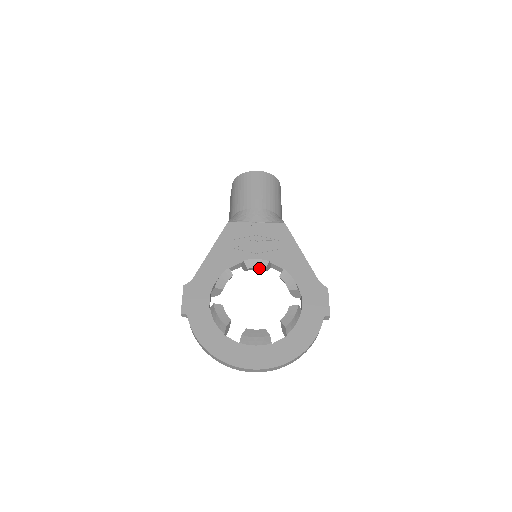
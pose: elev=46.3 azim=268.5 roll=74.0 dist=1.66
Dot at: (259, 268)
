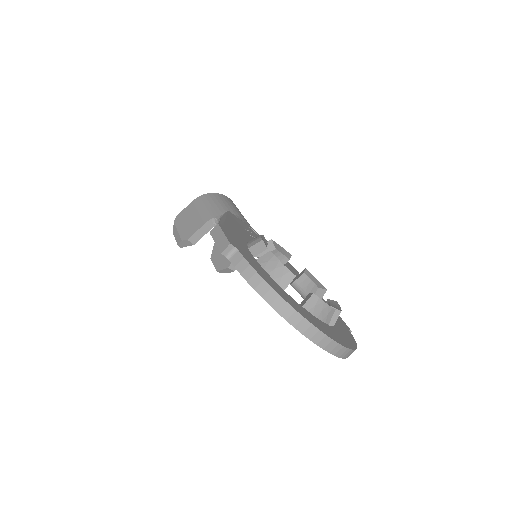
Dot at: (282, 257)
